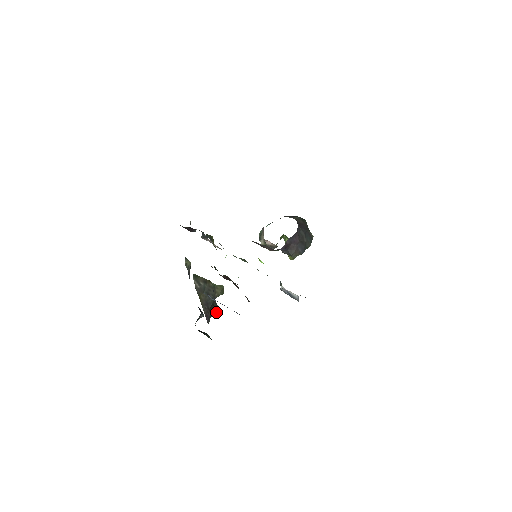
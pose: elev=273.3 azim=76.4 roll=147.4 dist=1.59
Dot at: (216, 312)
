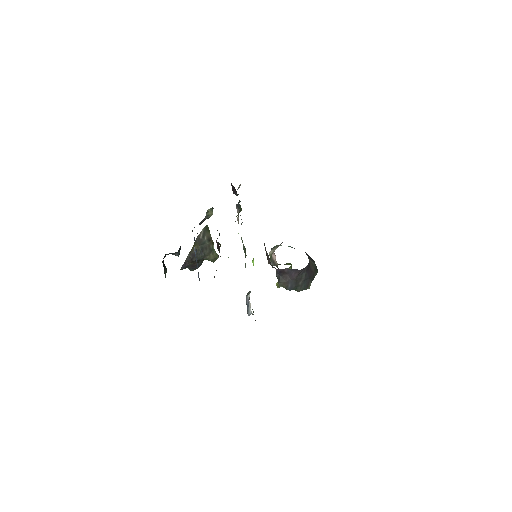
Dot at: (195, 269)
